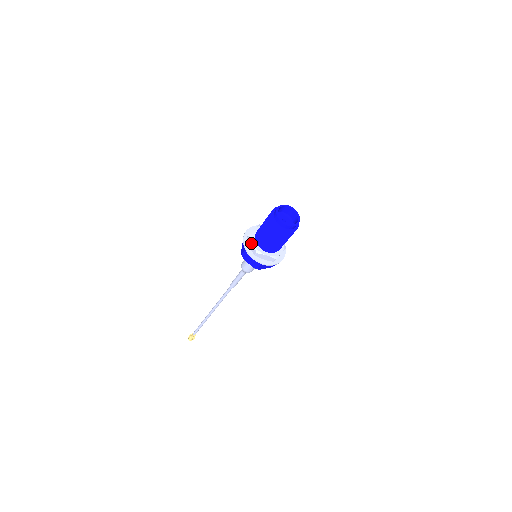
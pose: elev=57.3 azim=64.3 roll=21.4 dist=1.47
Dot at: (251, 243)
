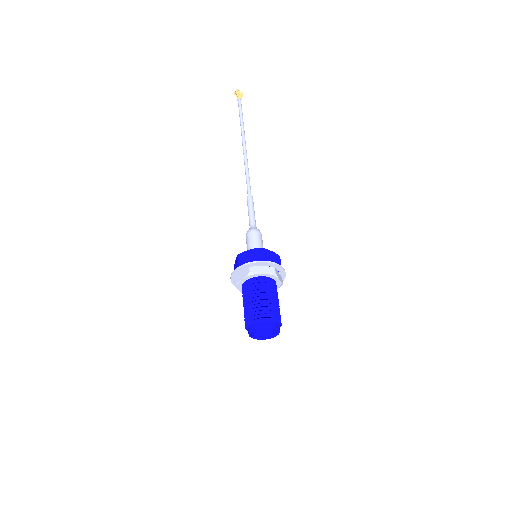
Dot at: (238, 287)
